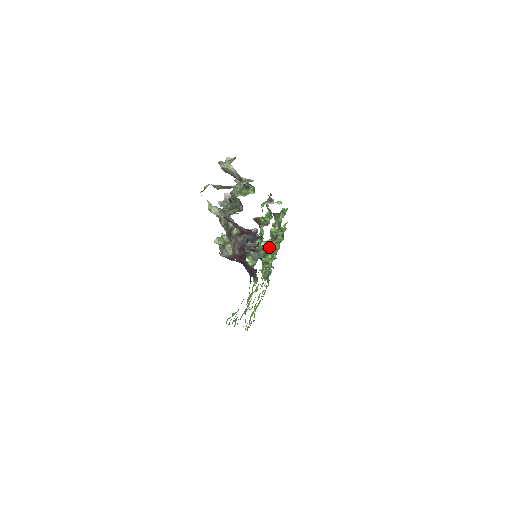
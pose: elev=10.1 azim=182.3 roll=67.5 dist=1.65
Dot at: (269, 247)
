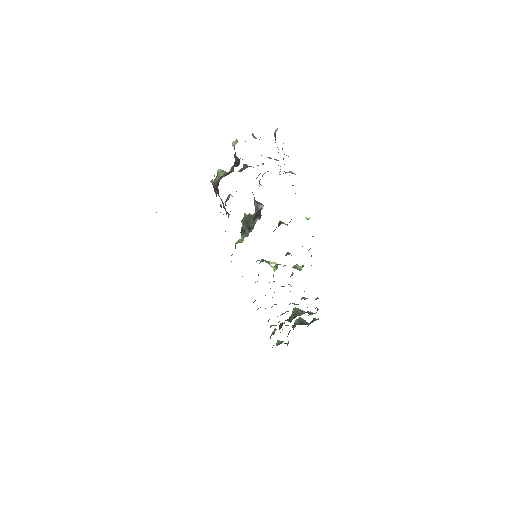
Dot at: (277, 267)
